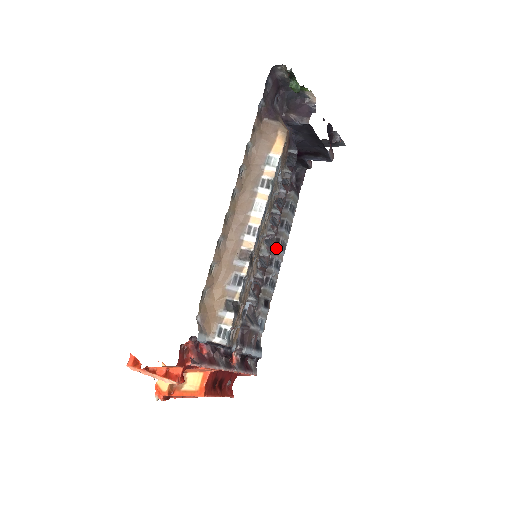
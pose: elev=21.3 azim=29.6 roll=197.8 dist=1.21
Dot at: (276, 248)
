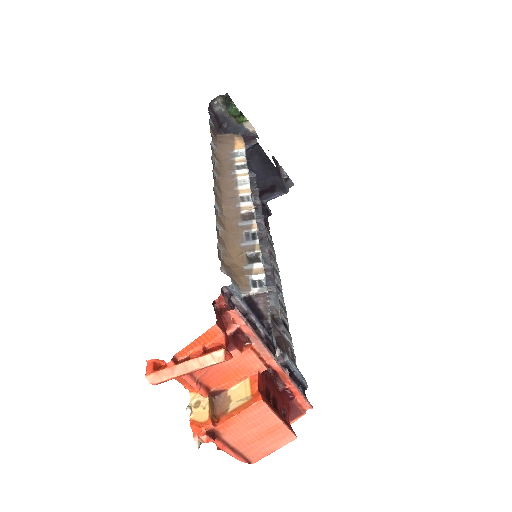
Dot at: occluded
